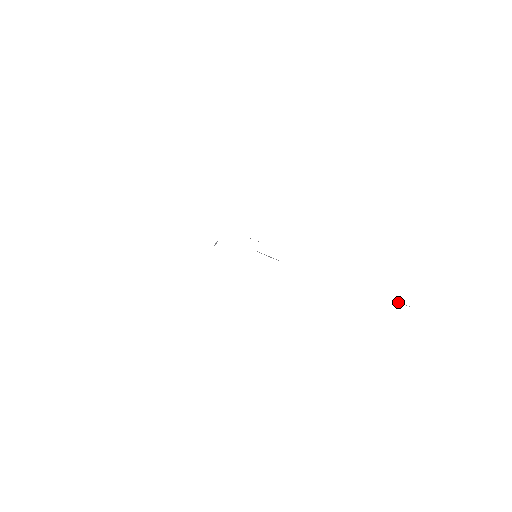
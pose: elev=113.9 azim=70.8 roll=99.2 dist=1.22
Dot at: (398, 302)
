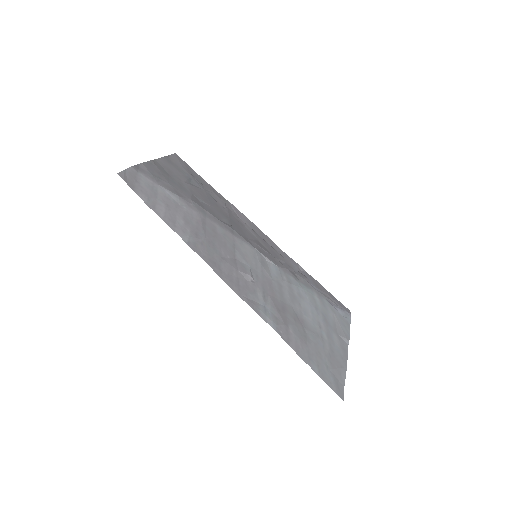
Dot at: (341, 337)
